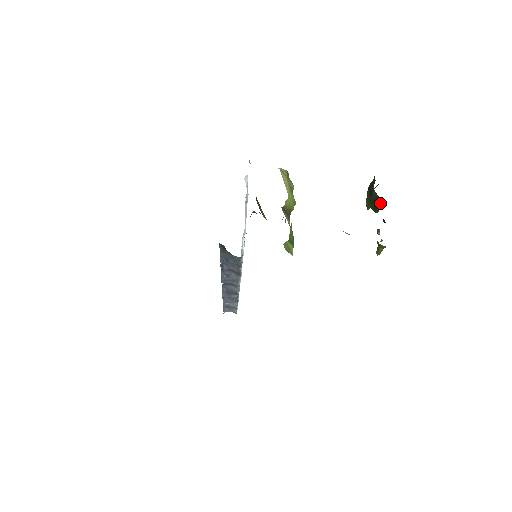
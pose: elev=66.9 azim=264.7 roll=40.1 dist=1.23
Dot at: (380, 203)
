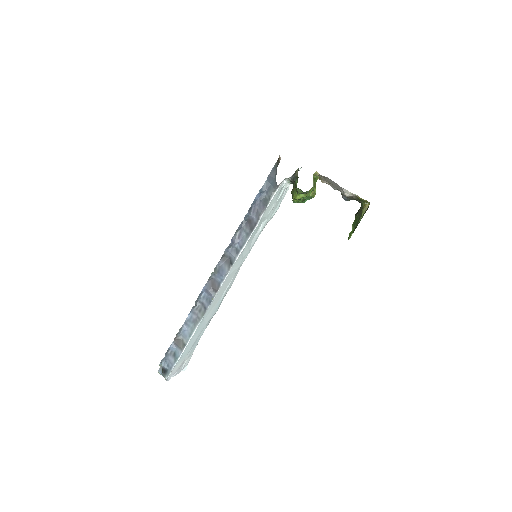
Dot at: occluded
